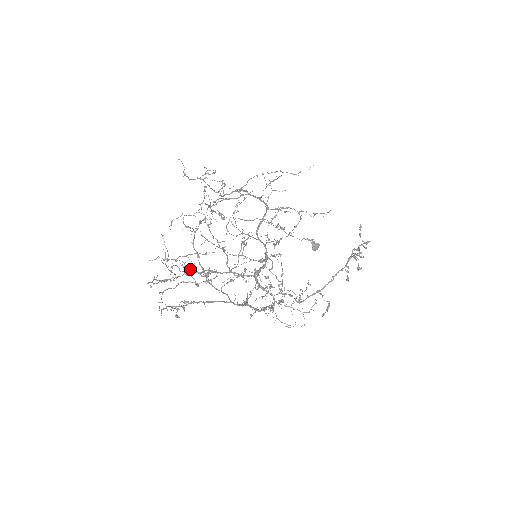
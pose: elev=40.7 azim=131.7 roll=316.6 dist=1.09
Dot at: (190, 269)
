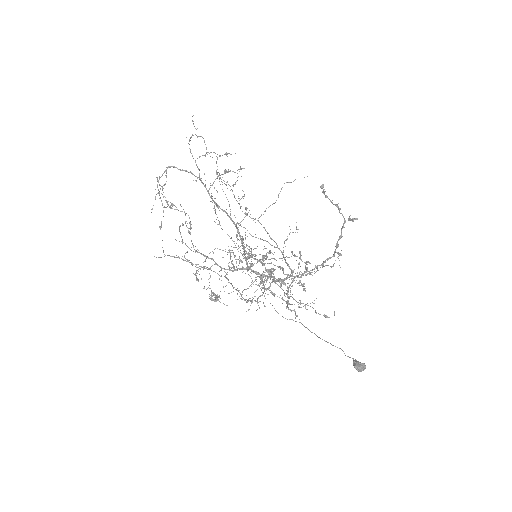
Dot at: occluded
